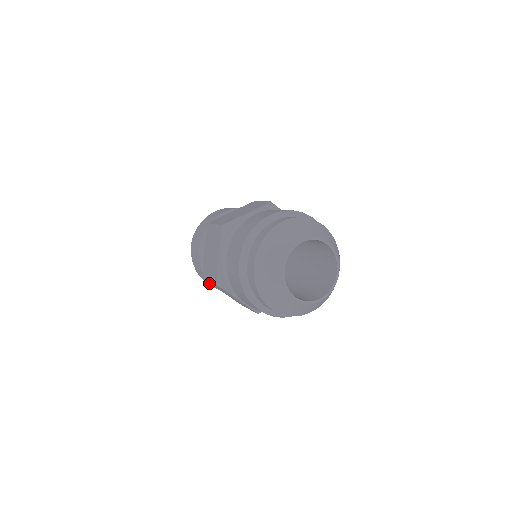
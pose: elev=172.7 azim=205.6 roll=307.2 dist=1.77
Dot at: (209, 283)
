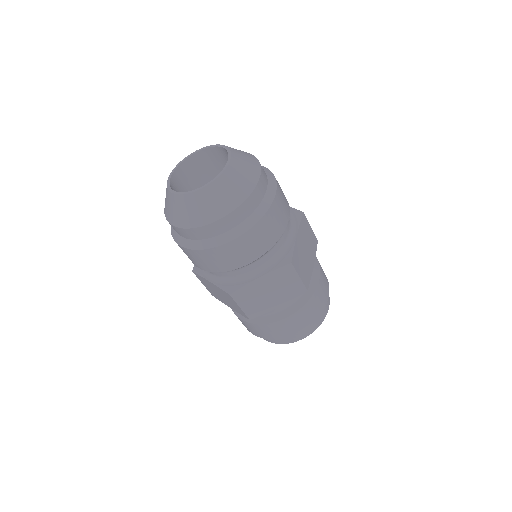
Dot at: (283, 326)
